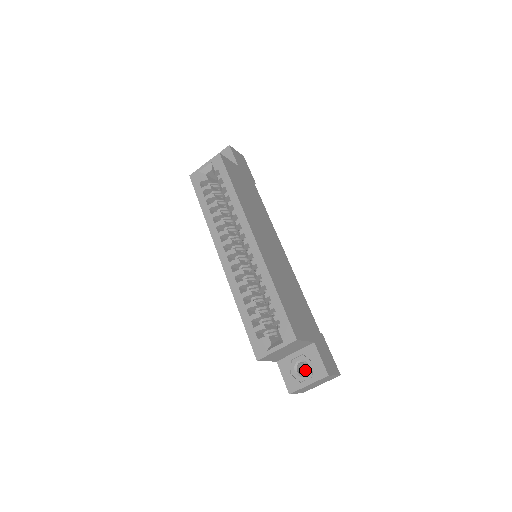
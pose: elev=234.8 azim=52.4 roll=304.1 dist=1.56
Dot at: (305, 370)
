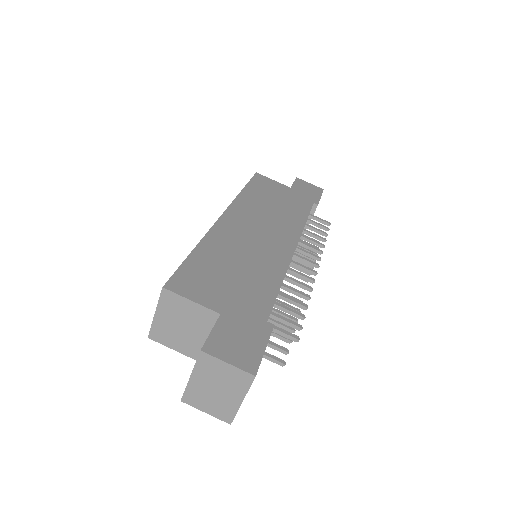
Dot at: occluded
